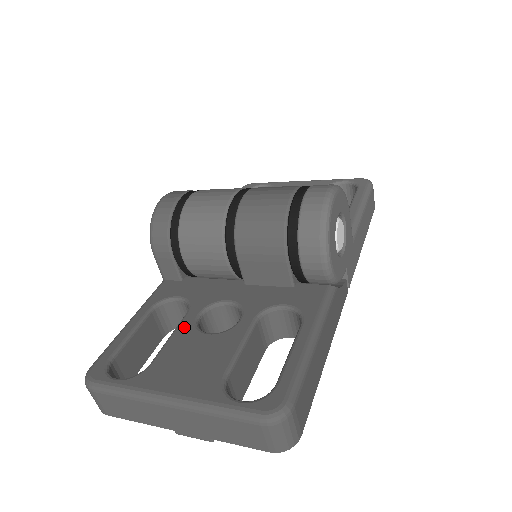
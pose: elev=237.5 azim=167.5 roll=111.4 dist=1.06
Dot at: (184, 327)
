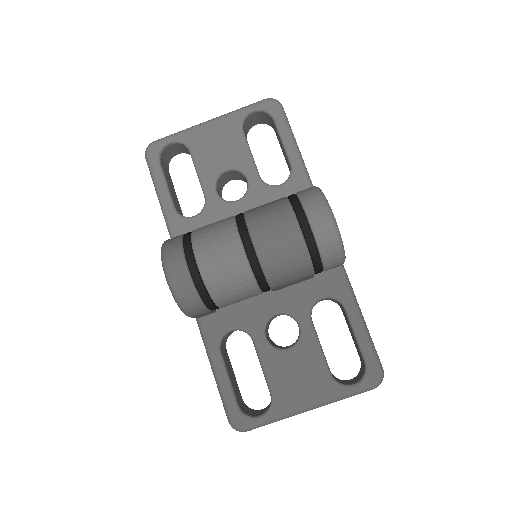
Dot at: (265, 354)
